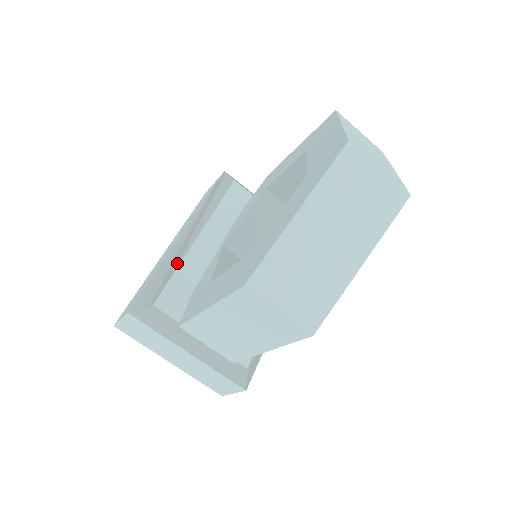
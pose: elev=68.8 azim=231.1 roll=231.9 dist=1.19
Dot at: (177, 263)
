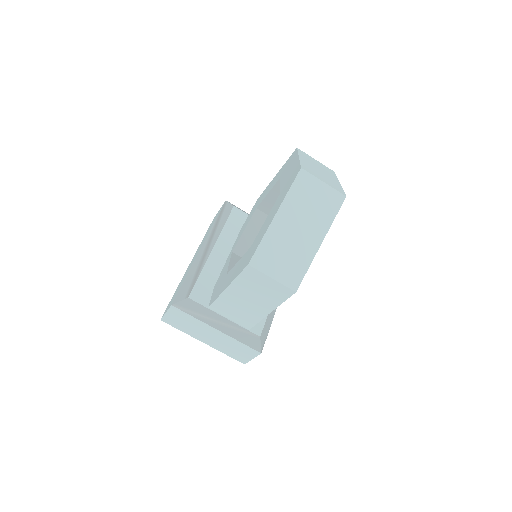
Dot at: (201, 268)
